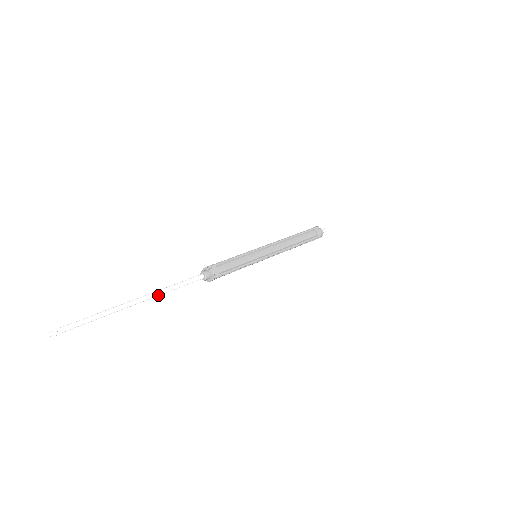
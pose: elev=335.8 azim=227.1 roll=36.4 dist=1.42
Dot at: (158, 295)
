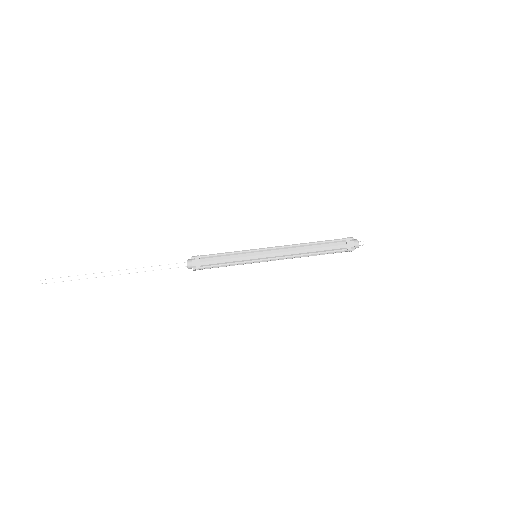
Dot at: (137, 272)
